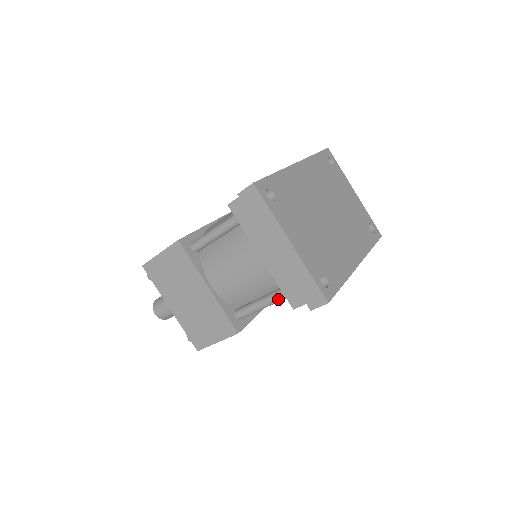
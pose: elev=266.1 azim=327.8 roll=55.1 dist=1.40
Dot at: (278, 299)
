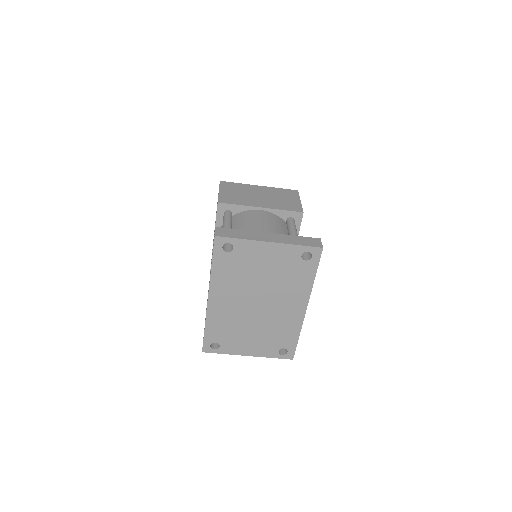
Dot at: occluded
